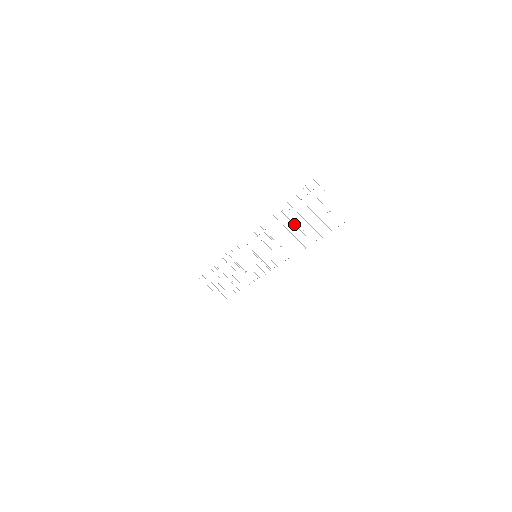
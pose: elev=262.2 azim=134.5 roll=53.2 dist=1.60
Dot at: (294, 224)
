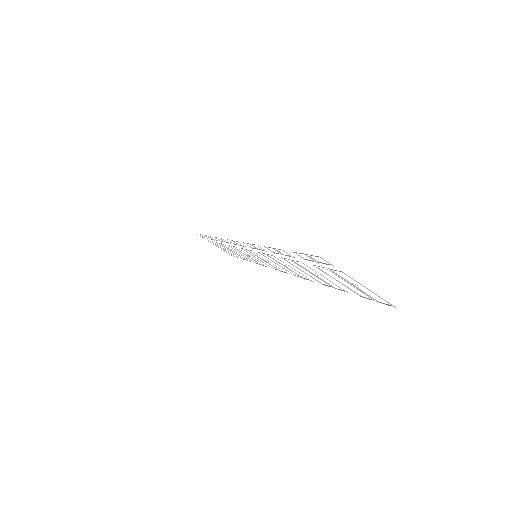
Dot at: (300, 266)
